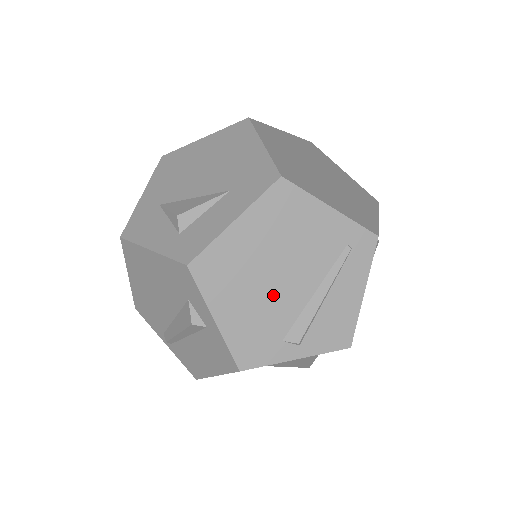
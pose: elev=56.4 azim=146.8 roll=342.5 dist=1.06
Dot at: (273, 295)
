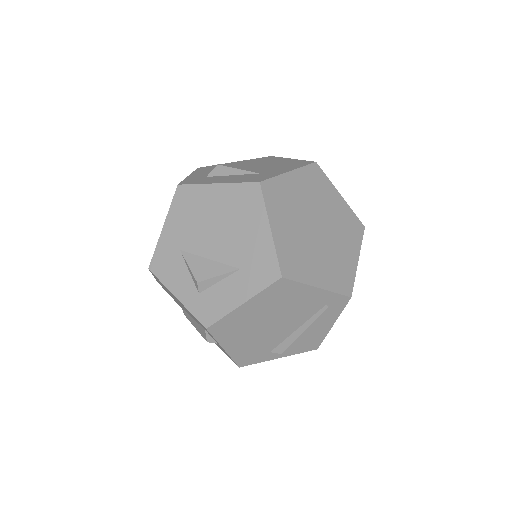
Dot at: (267, 334)
